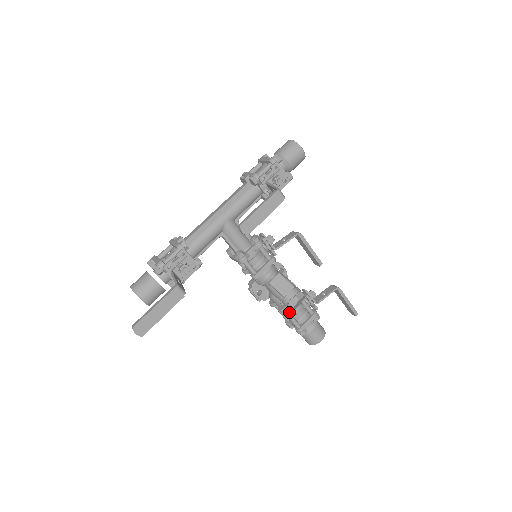
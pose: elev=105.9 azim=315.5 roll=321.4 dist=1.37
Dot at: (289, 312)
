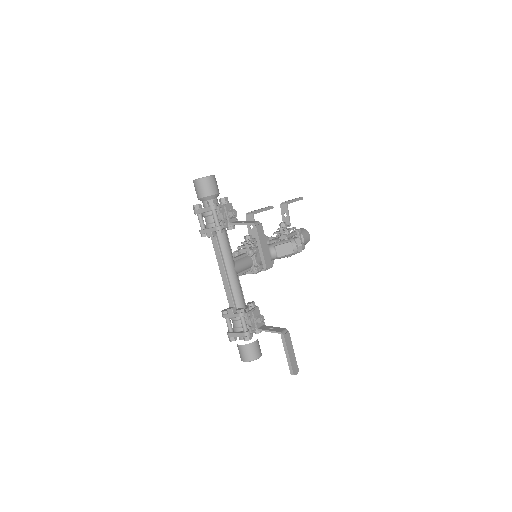
Dot at: occluded
